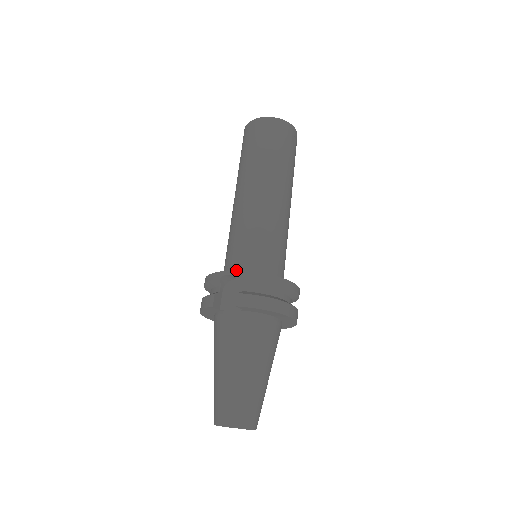
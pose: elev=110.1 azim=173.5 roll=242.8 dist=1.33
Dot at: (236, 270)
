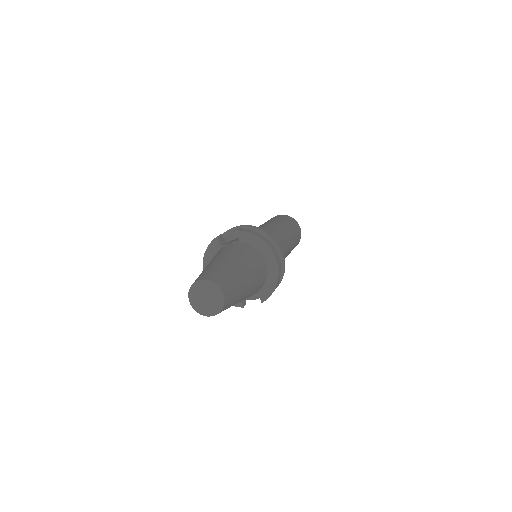
Dot at: occluded
